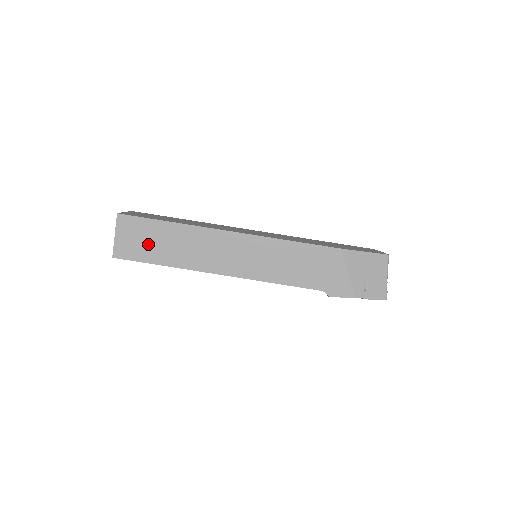
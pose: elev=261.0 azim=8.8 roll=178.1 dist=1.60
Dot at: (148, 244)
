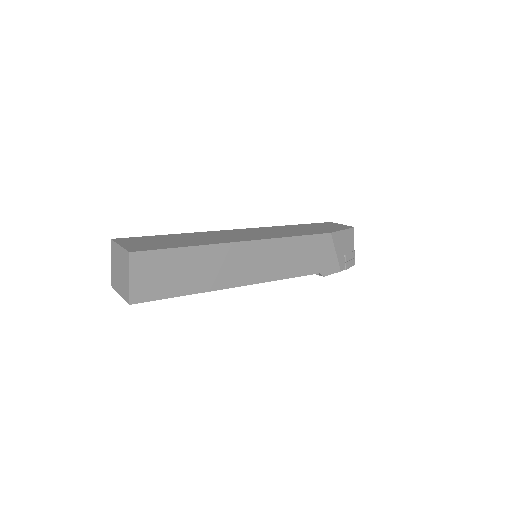
Dot at: (168, 277)
